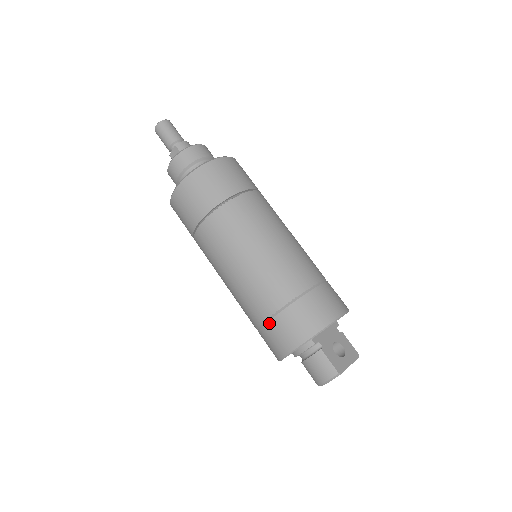
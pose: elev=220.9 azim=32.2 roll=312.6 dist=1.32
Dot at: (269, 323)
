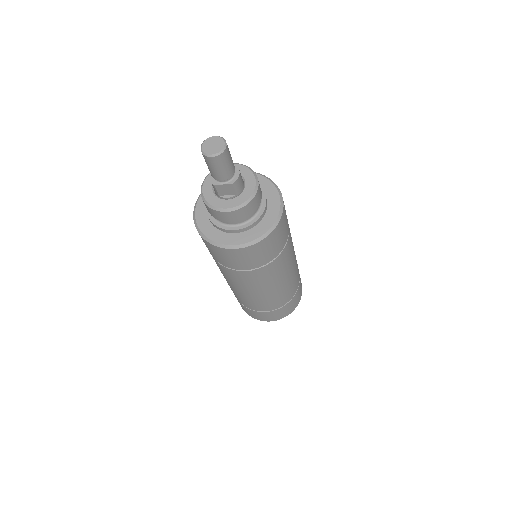
Dot at: (265, 313)
